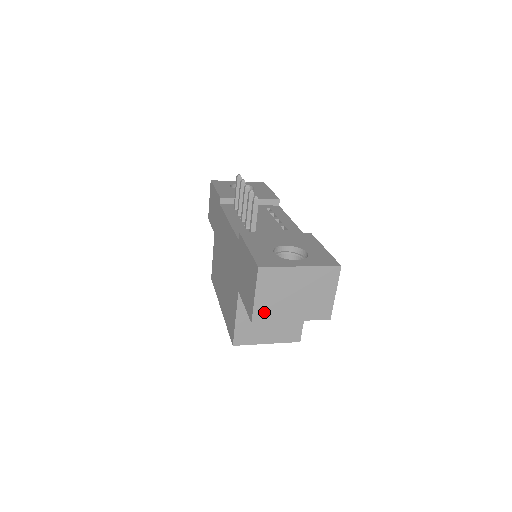
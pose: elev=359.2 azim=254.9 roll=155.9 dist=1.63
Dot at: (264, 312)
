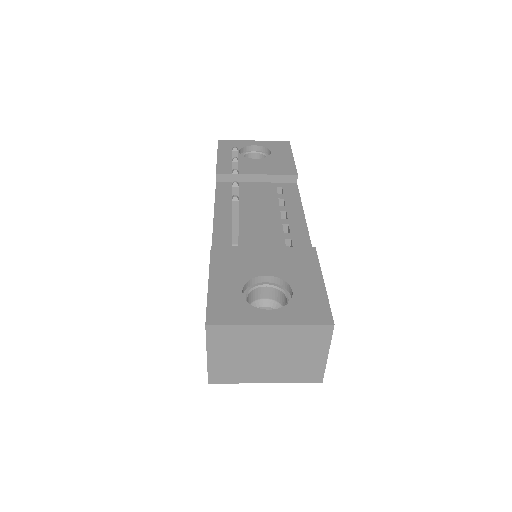
Dot at: (224, 373)
